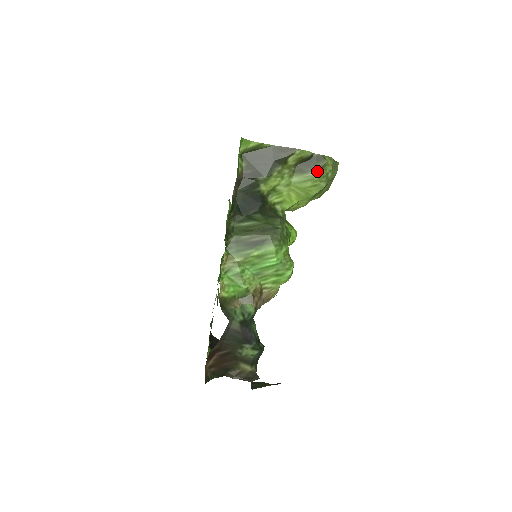
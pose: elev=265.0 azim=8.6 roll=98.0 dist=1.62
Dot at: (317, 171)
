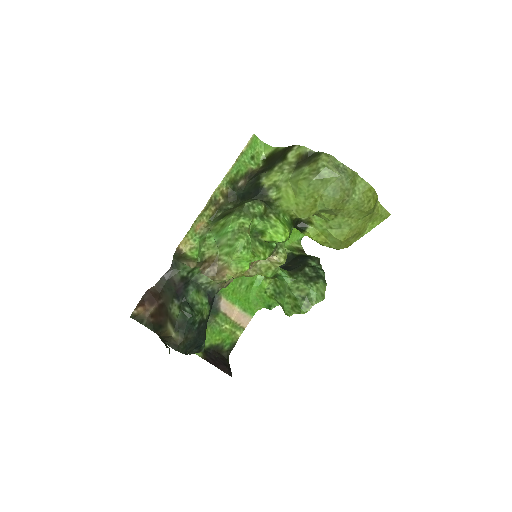
Dot at: (309, 165)
